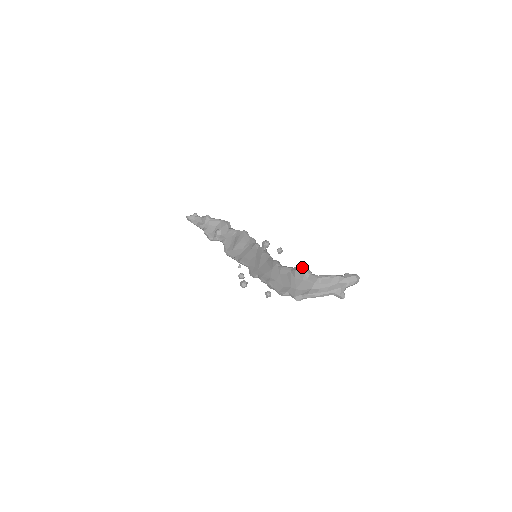
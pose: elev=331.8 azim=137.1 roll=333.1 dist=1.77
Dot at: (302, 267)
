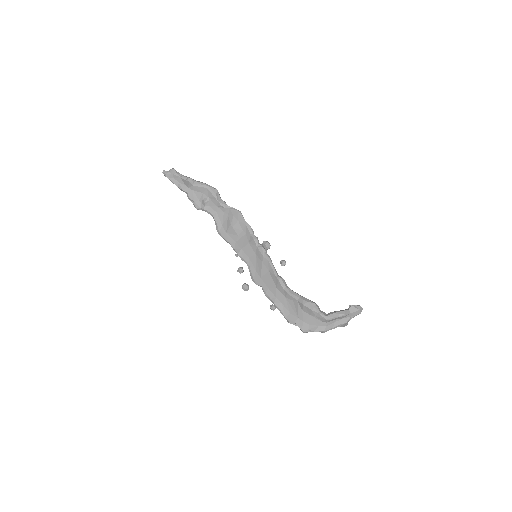
Dot at: (310, 303)
